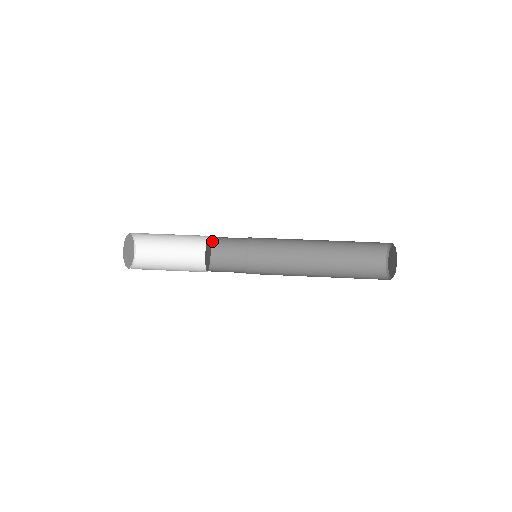
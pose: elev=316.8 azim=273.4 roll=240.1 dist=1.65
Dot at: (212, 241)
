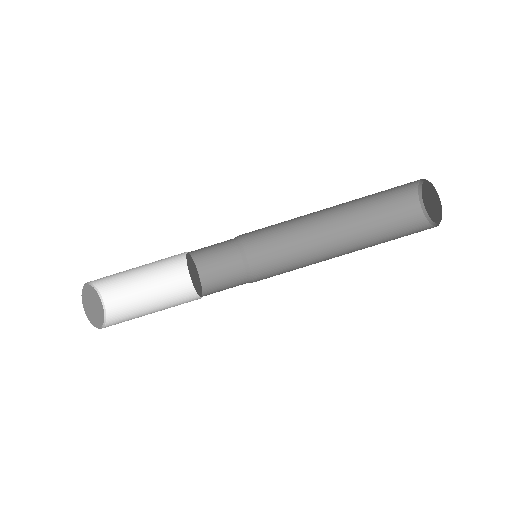
Dot at: occluded
